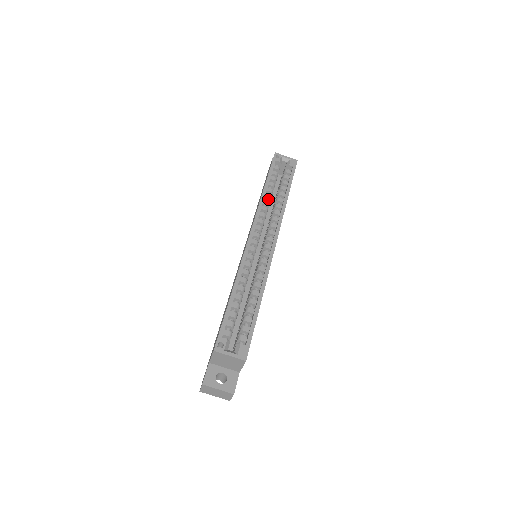
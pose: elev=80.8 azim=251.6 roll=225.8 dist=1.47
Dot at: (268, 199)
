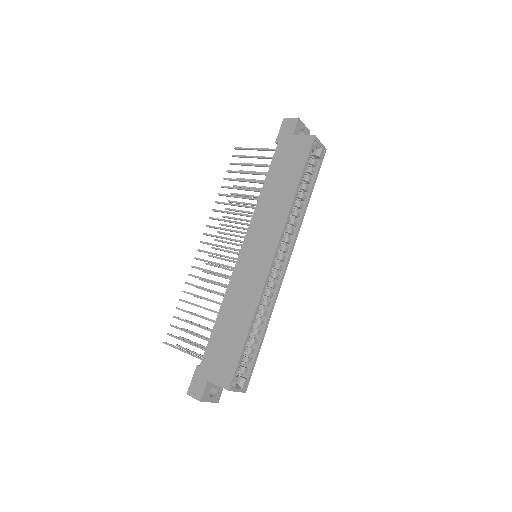
Dot at: occluded
